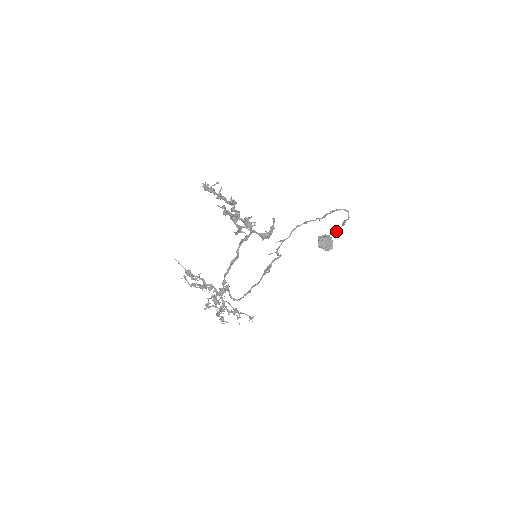
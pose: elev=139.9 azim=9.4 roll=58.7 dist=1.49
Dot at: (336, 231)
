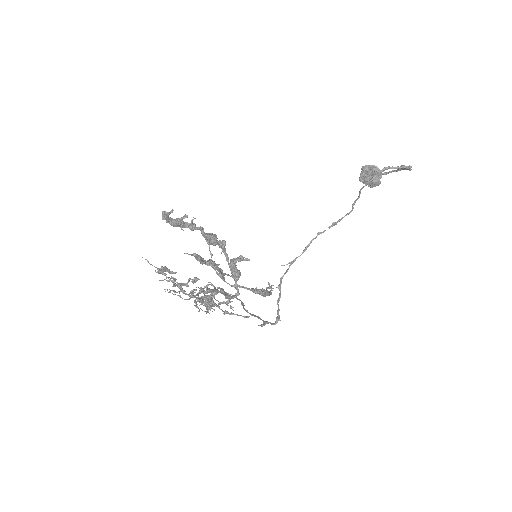
Dot at: (388, 172)
